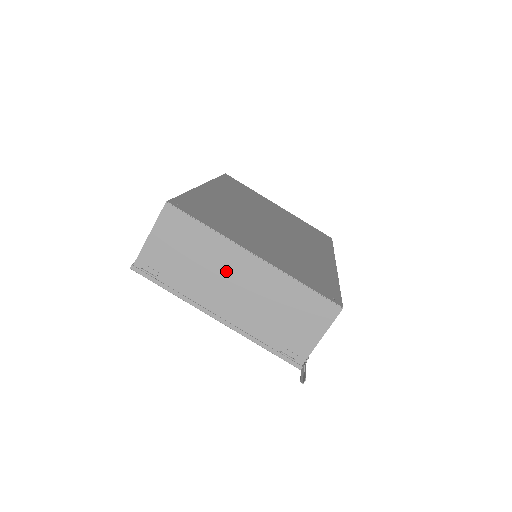
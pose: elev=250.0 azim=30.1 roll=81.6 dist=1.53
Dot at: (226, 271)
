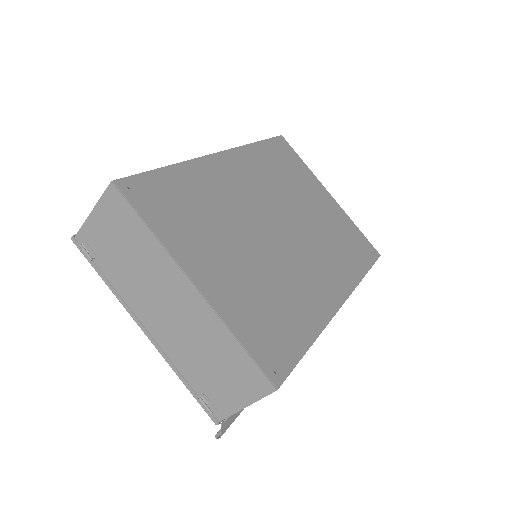
Dot at: (160, 286)
